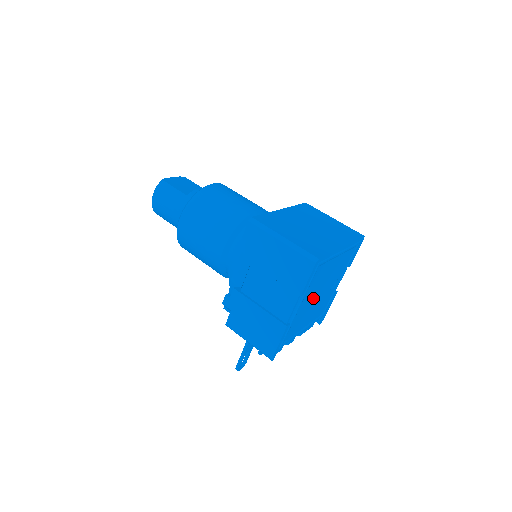
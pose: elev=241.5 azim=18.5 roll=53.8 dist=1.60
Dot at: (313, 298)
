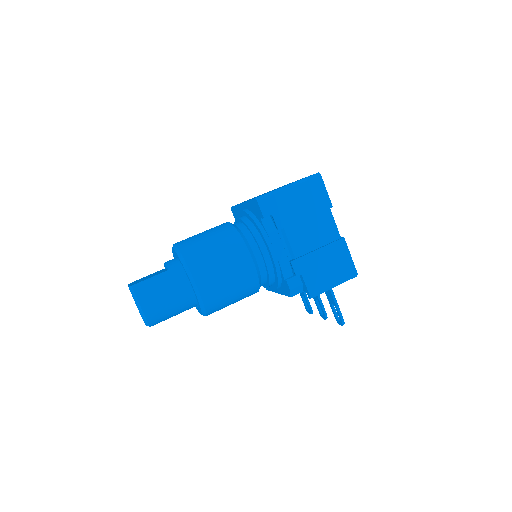
Dot at: occluded
